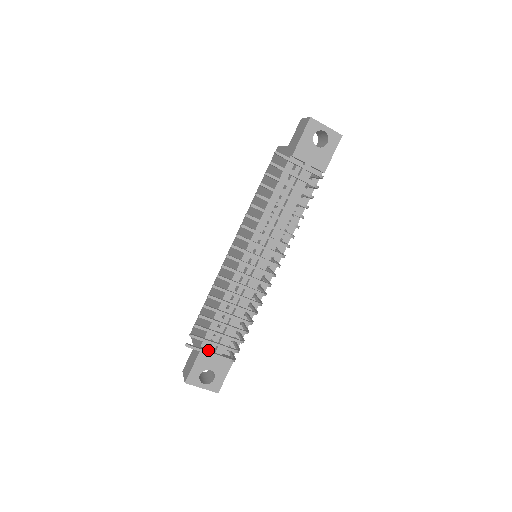
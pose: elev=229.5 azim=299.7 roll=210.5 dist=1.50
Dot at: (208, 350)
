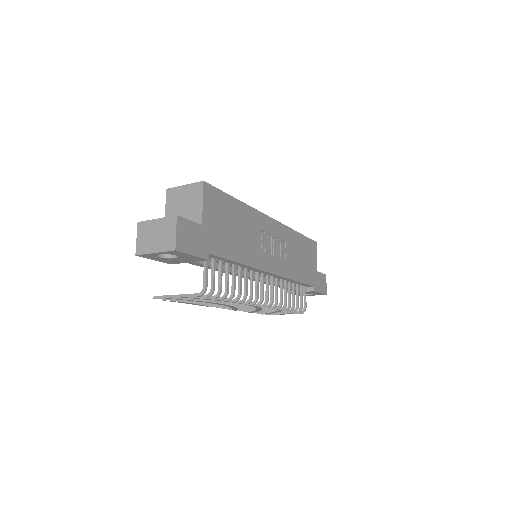
Dot at: (291, 292)
